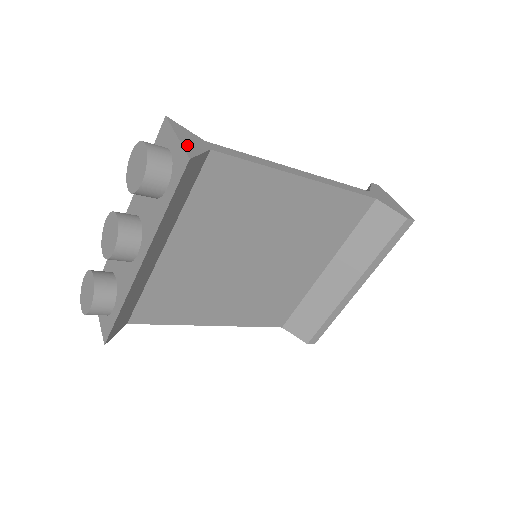
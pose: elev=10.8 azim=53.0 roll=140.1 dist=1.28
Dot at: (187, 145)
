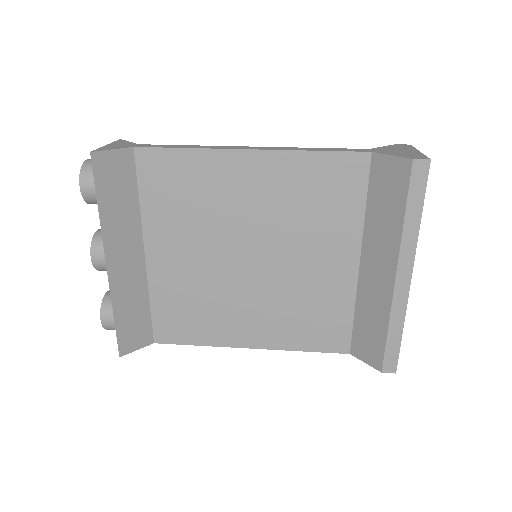
Dot at: (106, 147)
